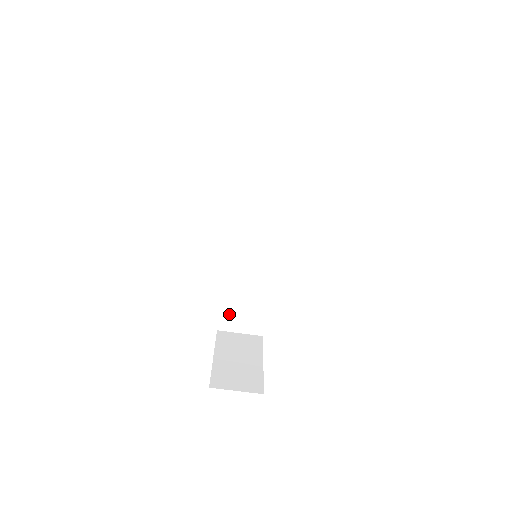
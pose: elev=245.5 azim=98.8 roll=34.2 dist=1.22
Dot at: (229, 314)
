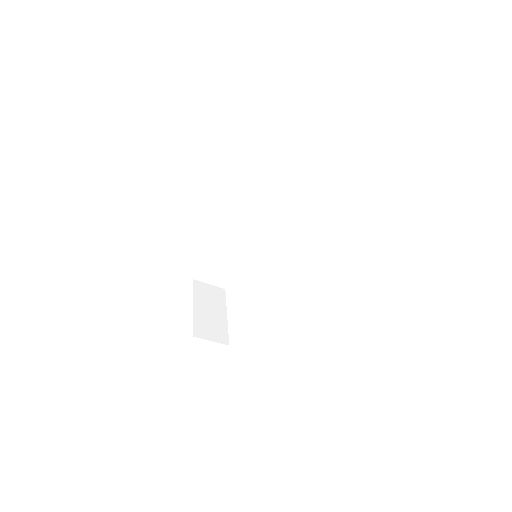
Dot at: (207, 271)
